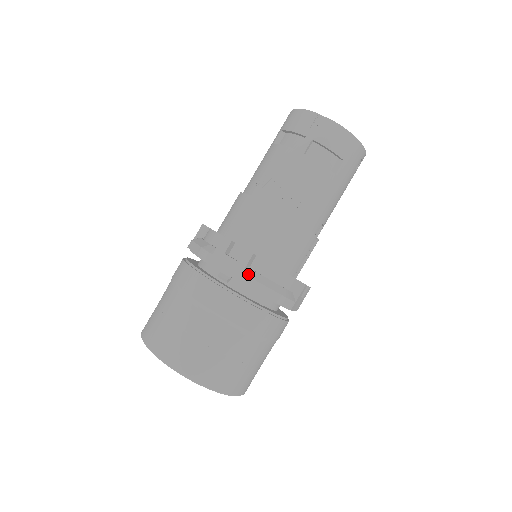
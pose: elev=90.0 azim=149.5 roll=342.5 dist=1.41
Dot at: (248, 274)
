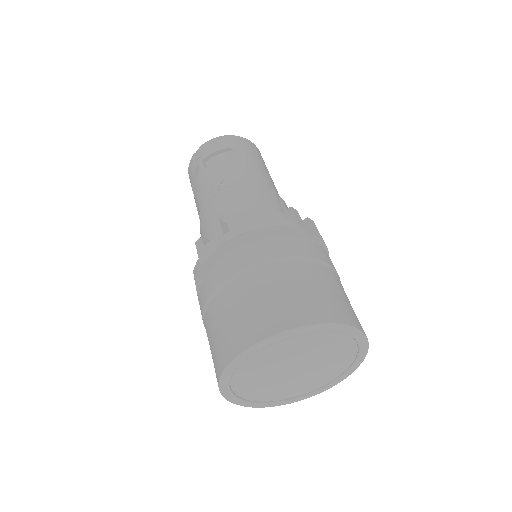
Dot at: (229, 231)
